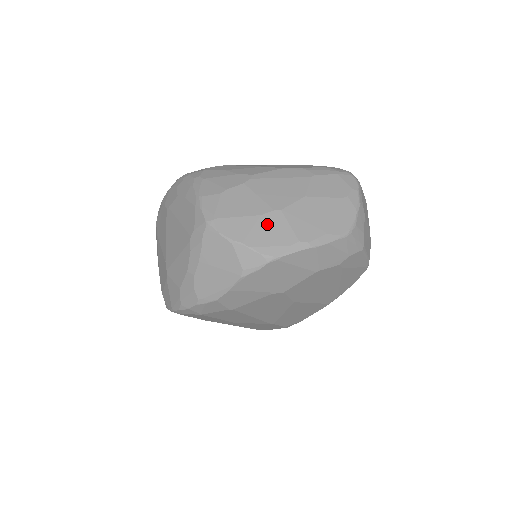
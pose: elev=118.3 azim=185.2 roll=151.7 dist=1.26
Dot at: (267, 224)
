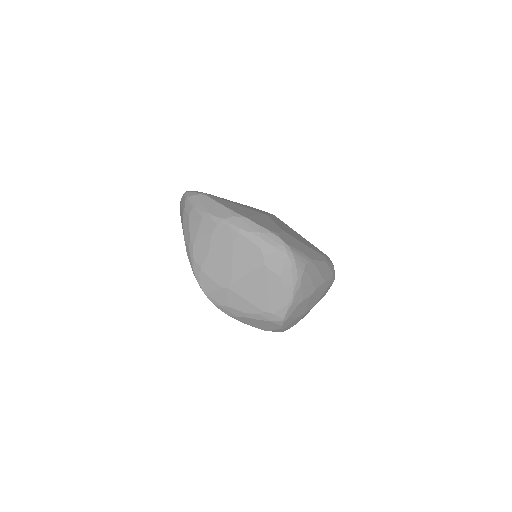
Dot at: occluded
